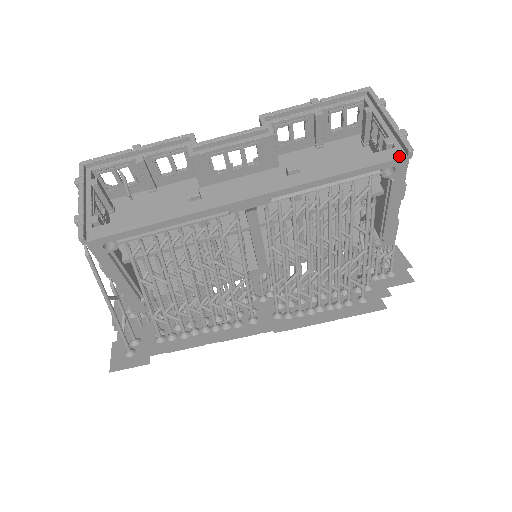
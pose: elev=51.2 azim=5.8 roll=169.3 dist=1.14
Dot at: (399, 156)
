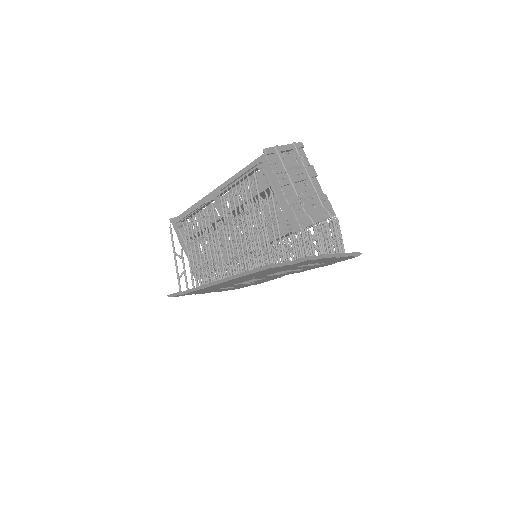
Dot at: (262, 155)
